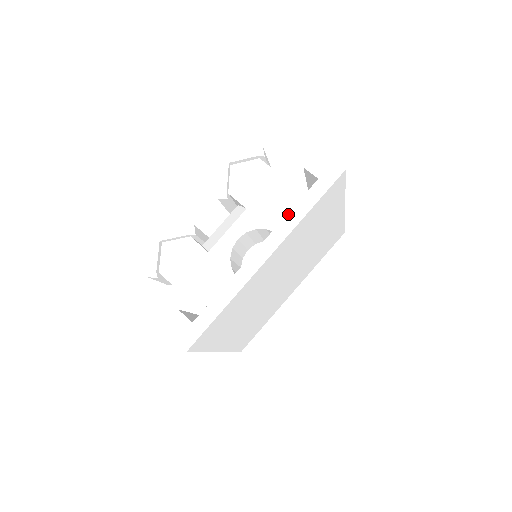
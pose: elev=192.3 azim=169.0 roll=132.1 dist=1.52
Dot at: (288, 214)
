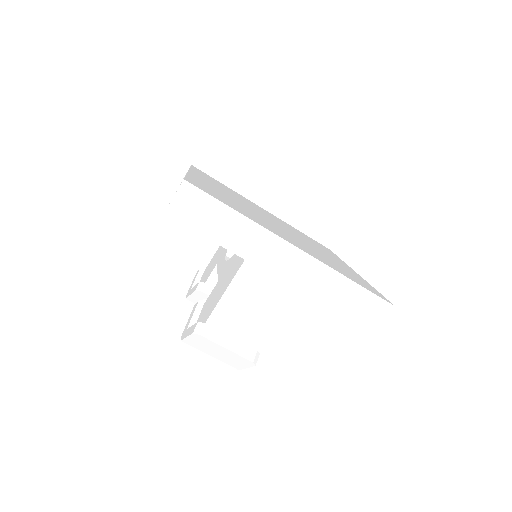
Dot at: occluded
